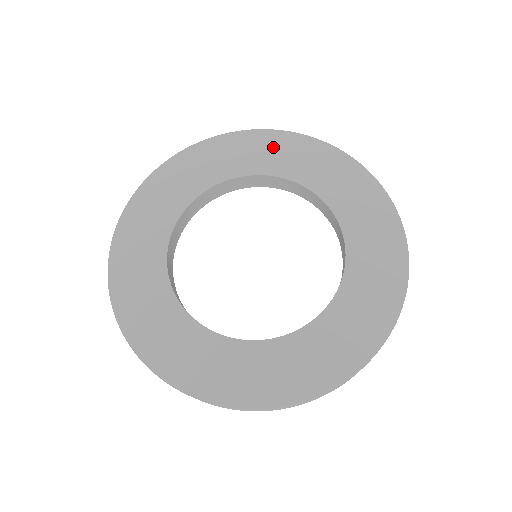
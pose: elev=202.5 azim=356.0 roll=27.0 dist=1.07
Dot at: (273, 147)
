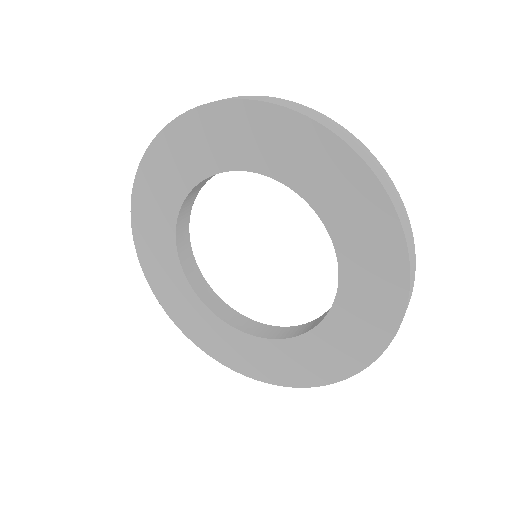
Dot at: (375, 238)
